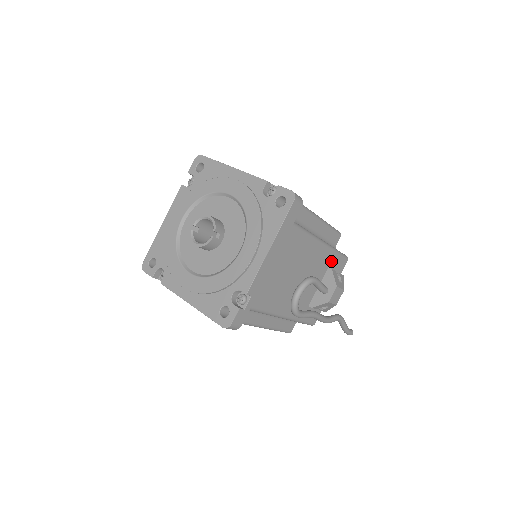
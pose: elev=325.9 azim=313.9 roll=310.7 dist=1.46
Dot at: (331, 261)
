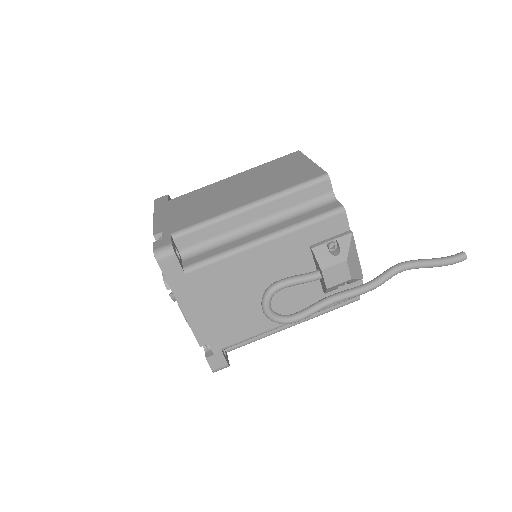
Dot at: (307, 238)
